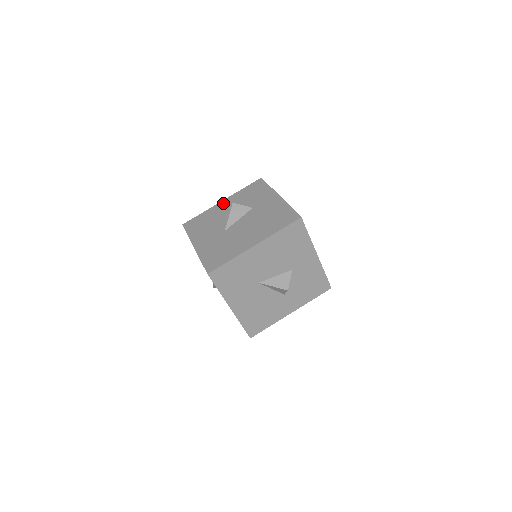
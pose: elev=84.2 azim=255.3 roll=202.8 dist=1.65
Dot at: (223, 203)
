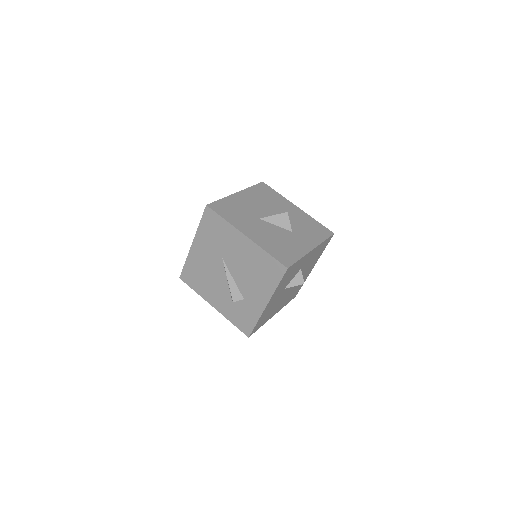
Dot at: occluded
